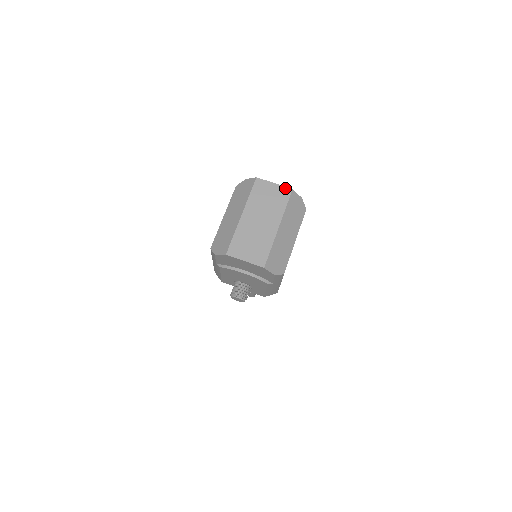
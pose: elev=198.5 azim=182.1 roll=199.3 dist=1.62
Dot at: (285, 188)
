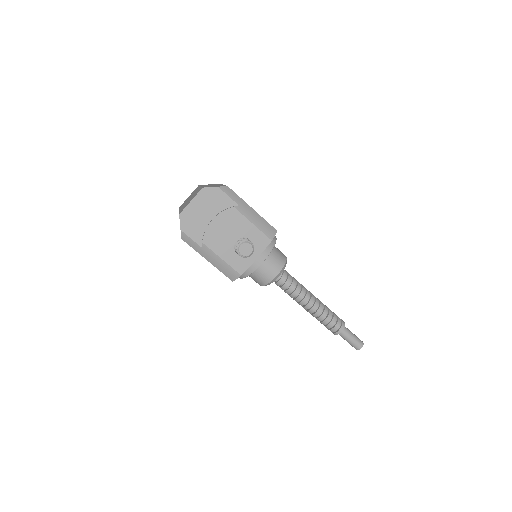
Dot at: occluded
